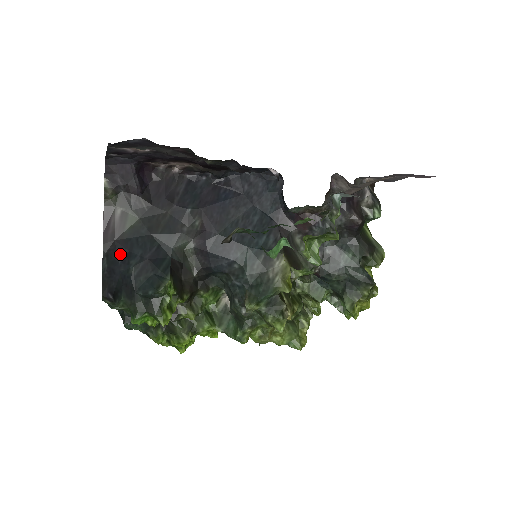
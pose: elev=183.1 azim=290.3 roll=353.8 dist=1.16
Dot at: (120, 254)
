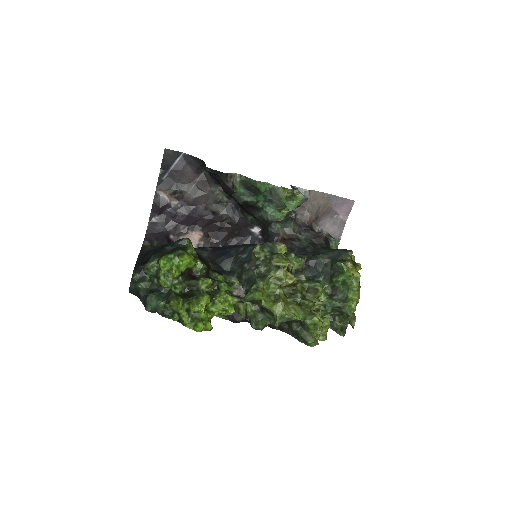
Dot at: occluded
